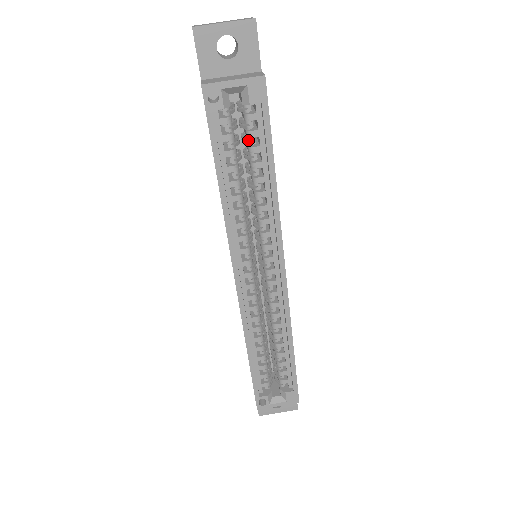
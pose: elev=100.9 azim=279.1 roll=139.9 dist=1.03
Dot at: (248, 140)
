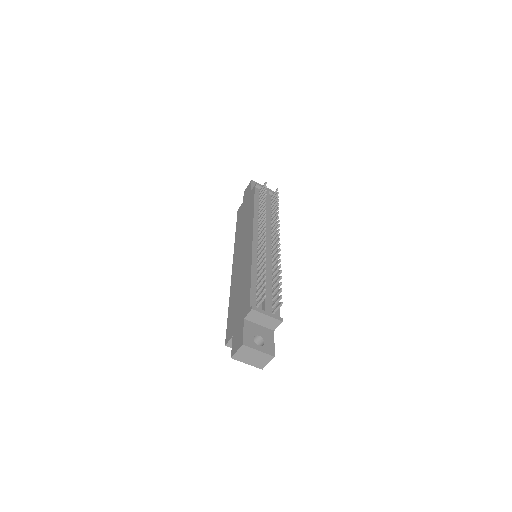
Dot at: occluded
